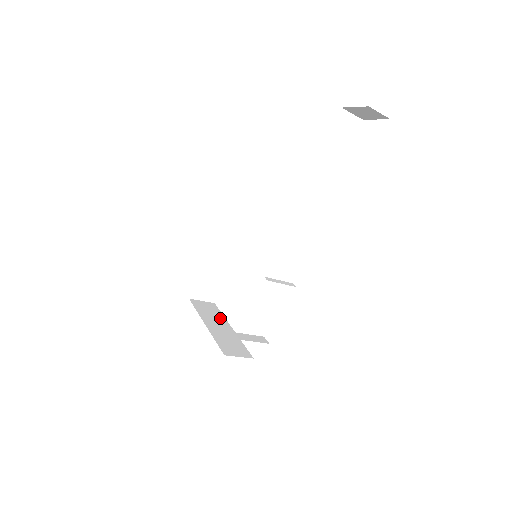
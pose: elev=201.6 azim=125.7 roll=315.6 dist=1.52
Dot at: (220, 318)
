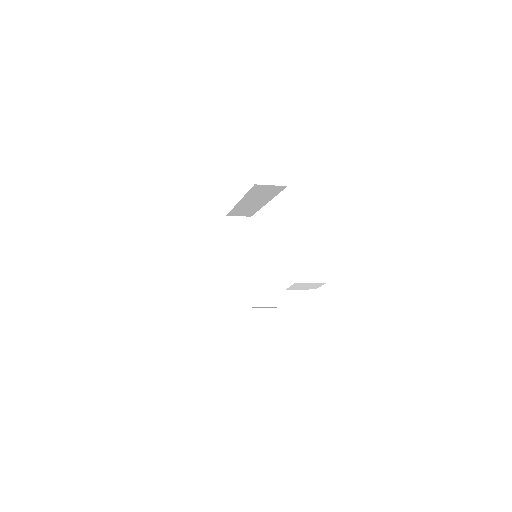
Dot at: (246, 243)
